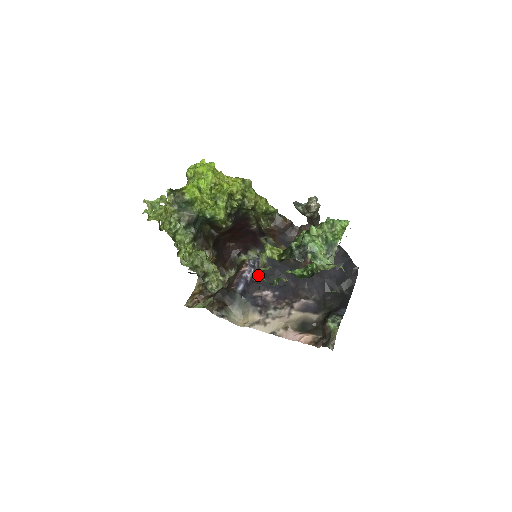
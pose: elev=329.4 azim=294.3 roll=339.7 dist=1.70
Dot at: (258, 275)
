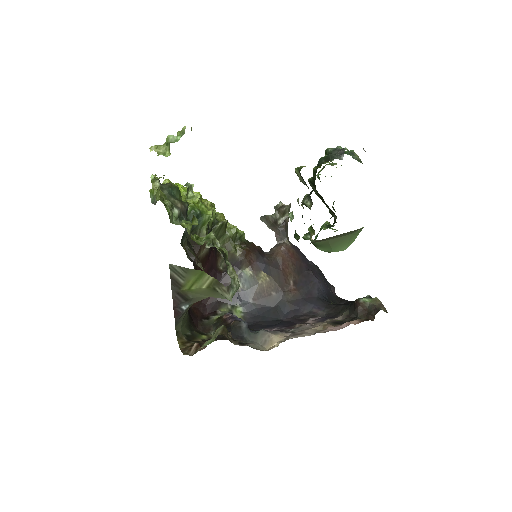
Dot at: occluded
